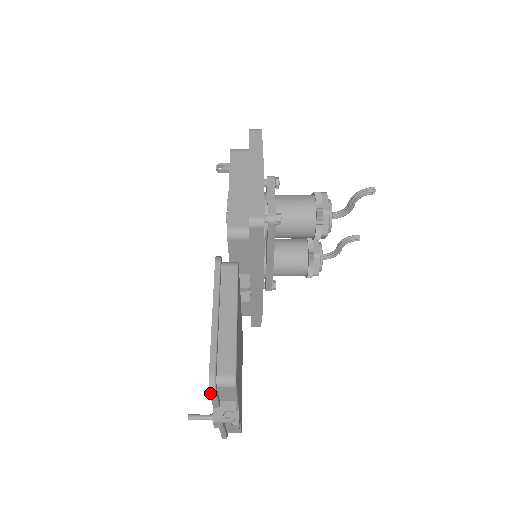
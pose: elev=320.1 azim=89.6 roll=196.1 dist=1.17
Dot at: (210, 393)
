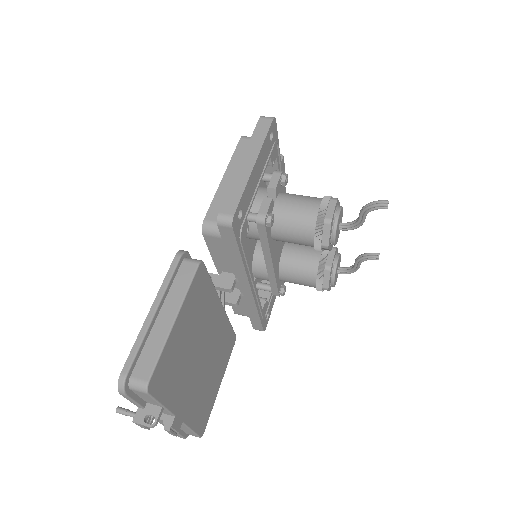
Dot at: (120, 393)
